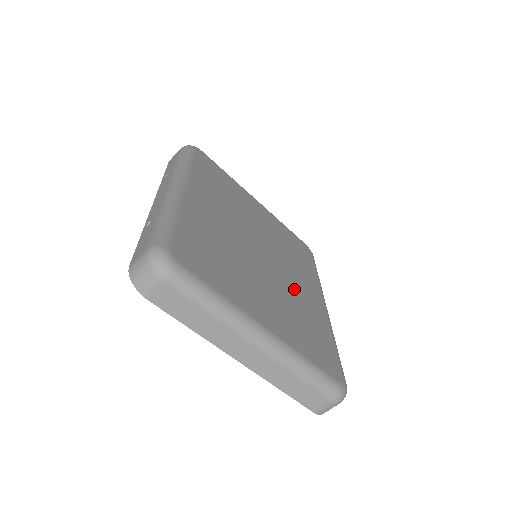
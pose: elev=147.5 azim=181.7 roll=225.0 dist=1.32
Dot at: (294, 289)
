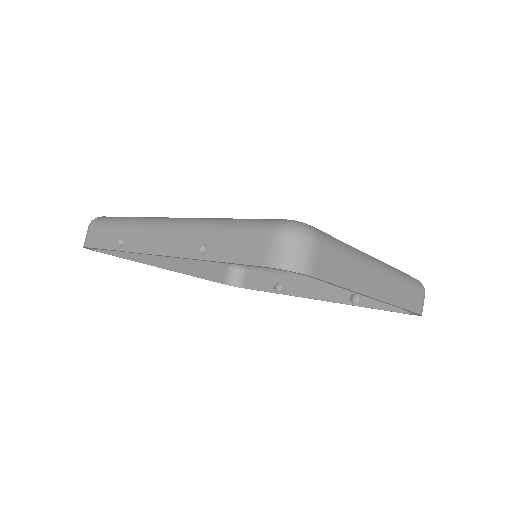
Dot at: occluded
